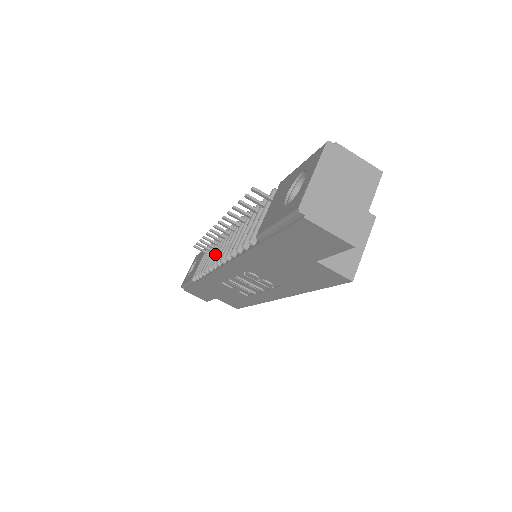
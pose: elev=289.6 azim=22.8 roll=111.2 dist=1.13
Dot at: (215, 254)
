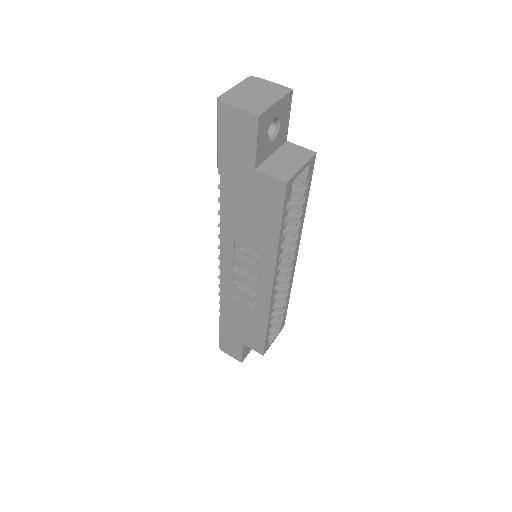
Dot at: occluded
